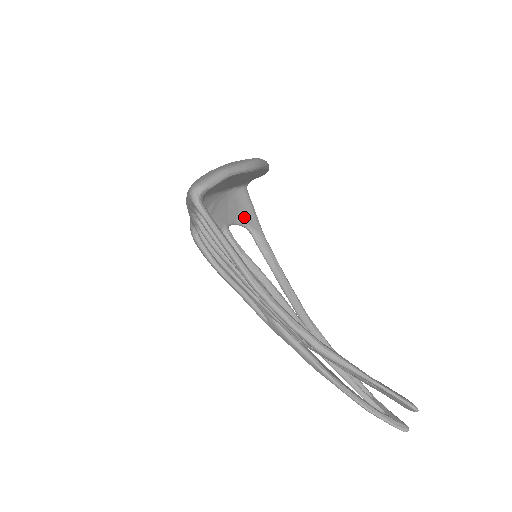
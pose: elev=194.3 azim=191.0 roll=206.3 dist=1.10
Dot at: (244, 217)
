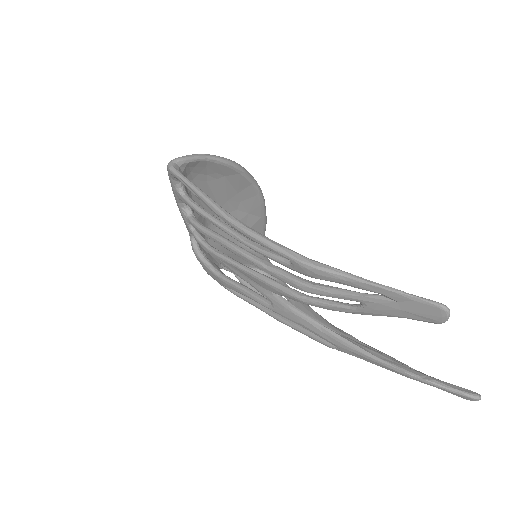
Dot at: occluded
